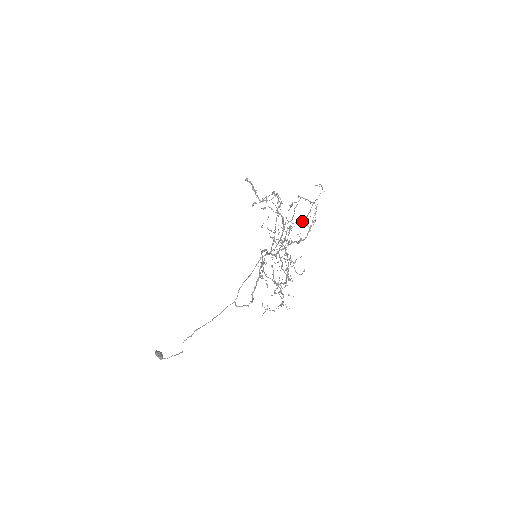
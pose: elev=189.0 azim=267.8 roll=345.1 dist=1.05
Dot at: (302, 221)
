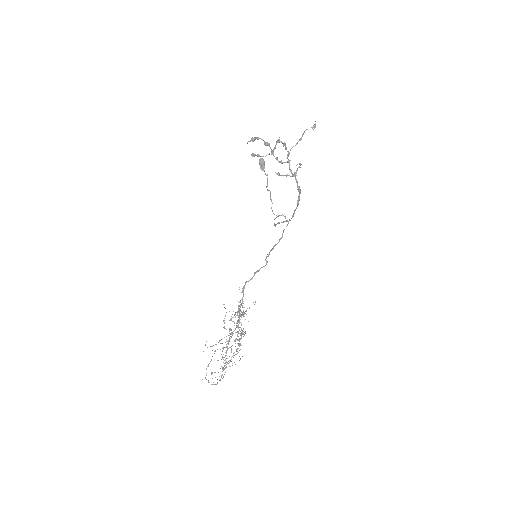
Dot at: (238, 336)
